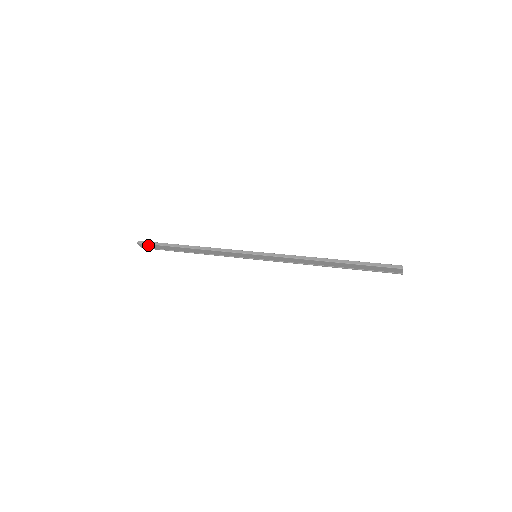
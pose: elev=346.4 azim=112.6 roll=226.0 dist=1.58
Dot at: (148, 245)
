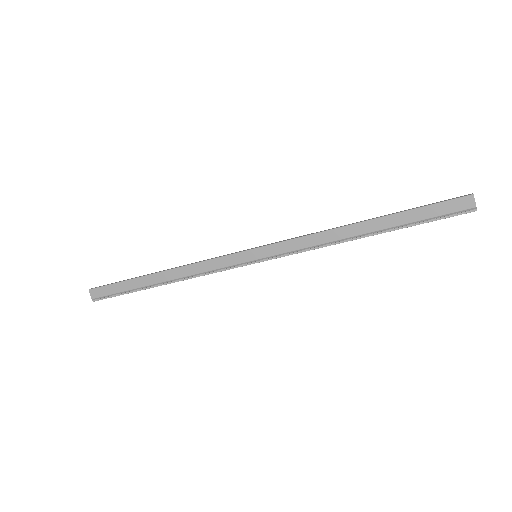
Dot at: (103, 289)
